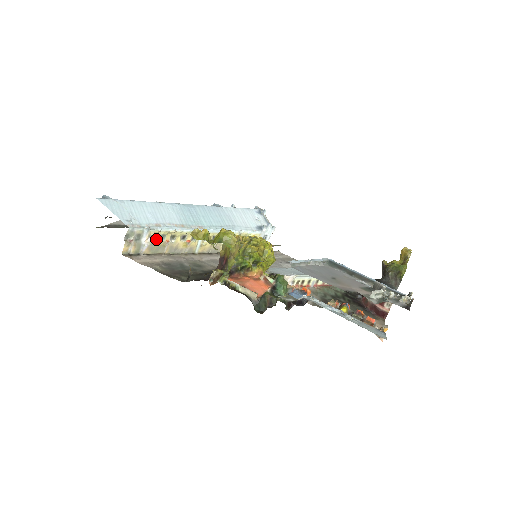
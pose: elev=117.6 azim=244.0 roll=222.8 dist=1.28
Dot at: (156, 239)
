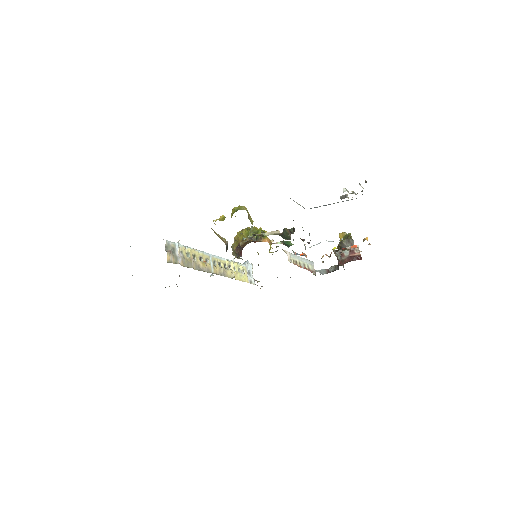
Dot at: (184, 255)
